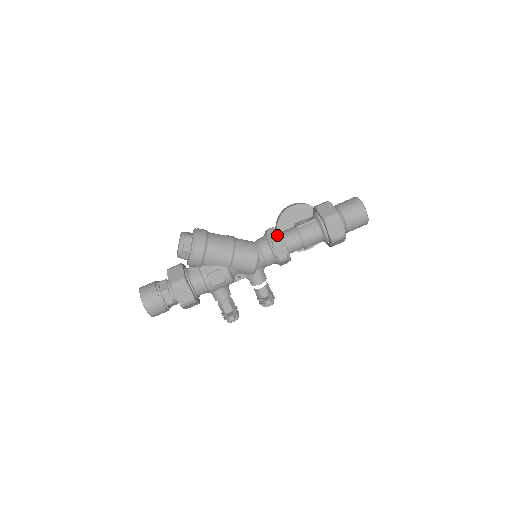
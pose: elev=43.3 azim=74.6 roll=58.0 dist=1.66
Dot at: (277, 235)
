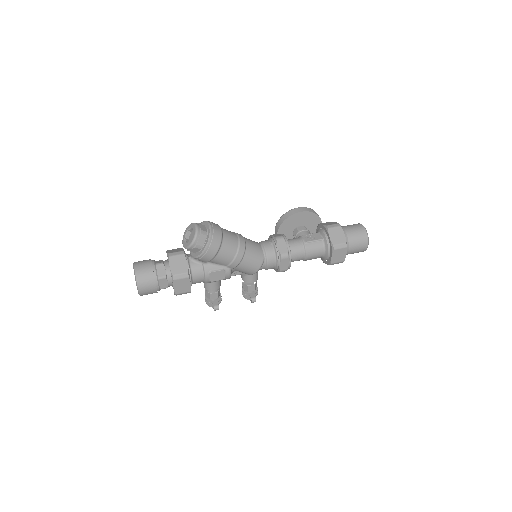
Dot at: (286, 249)
